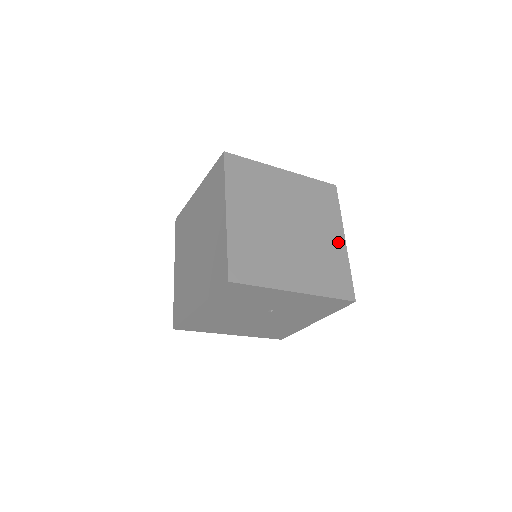
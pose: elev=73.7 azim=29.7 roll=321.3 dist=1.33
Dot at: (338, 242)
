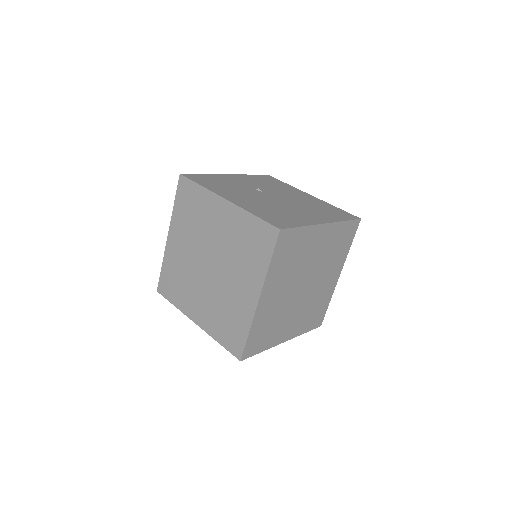
Dot at: (333, 281)
